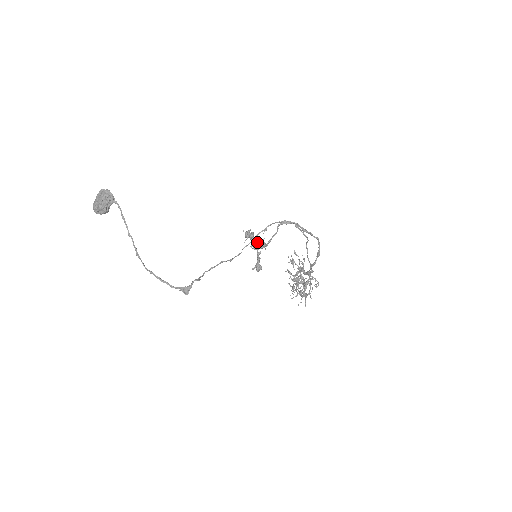
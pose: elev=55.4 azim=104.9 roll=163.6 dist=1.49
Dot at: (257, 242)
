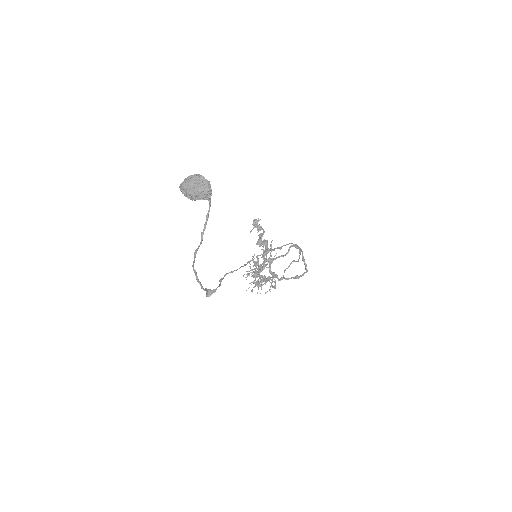
Dot at: occluded
